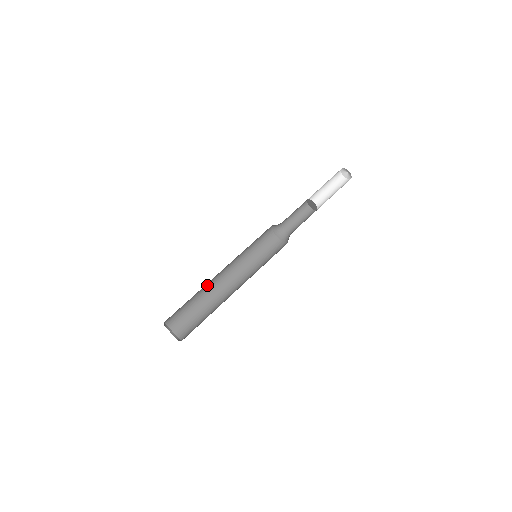
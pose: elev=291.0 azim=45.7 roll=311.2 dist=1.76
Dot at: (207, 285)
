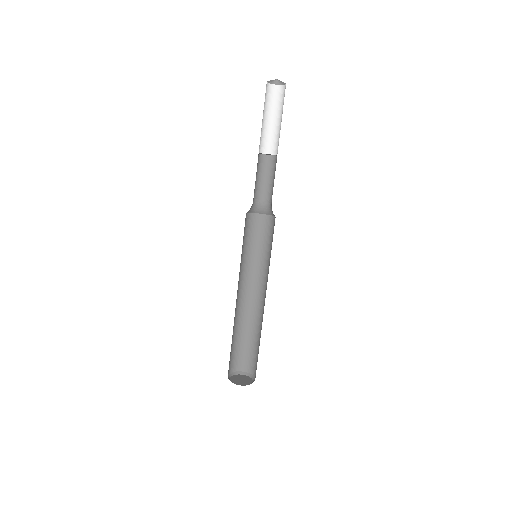
Dot at: (239, 314)
